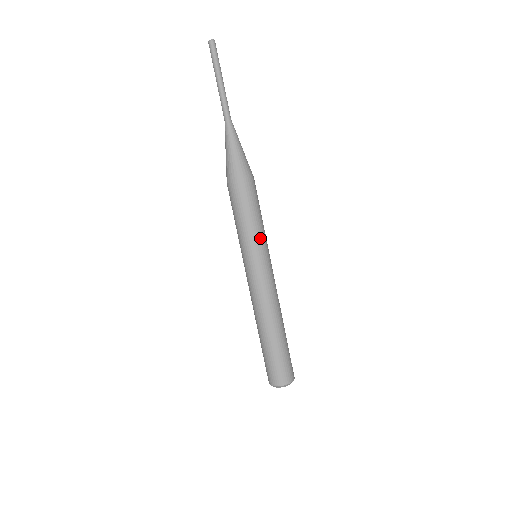
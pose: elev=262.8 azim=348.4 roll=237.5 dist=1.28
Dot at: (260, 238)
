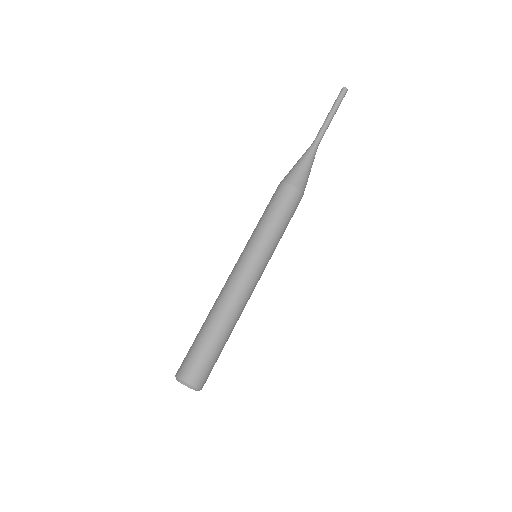
Dot at: (268, 238)
